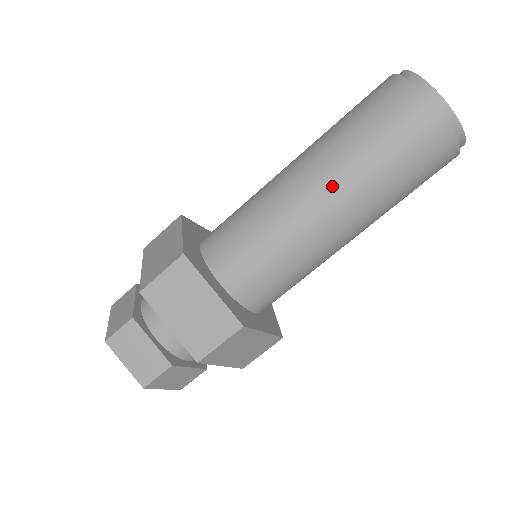
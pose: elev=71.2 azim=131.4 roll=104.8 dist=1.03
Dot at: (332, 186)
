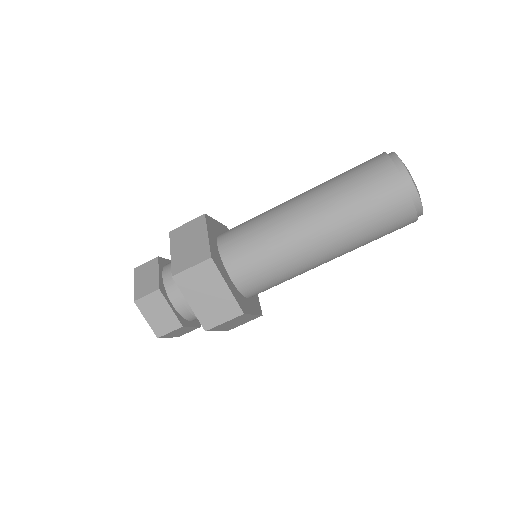
Dot at: (326, 230)
